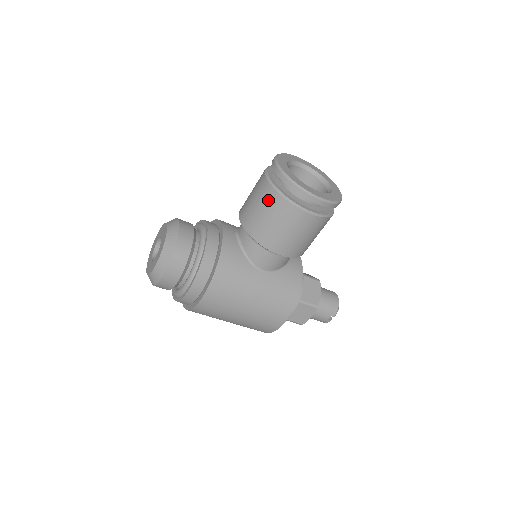
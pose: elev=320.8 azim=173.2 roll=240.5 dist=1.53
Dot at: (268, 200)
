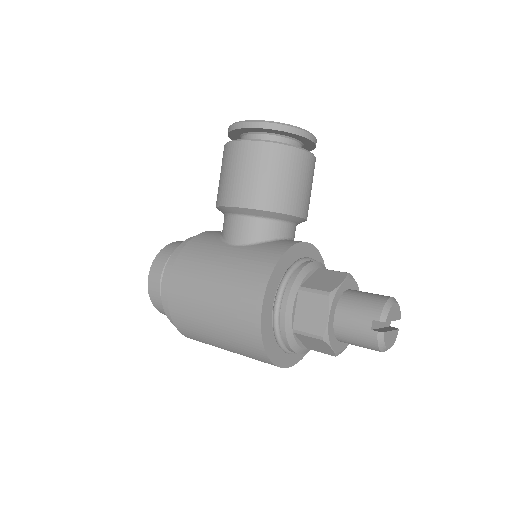
Dot at: occluded
